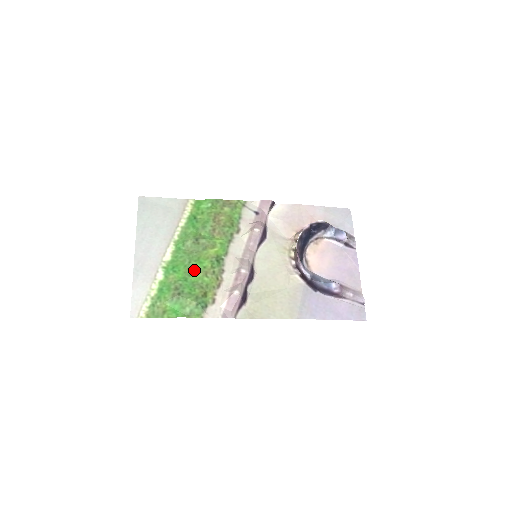
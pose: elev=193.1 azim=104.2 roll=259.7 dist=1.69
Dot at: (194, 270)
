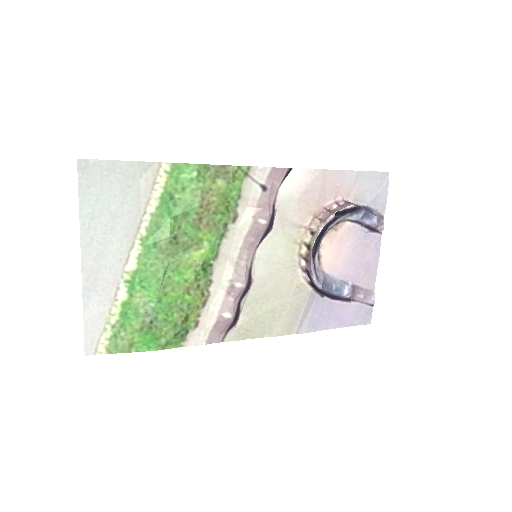
Dot at: (171, 285)
